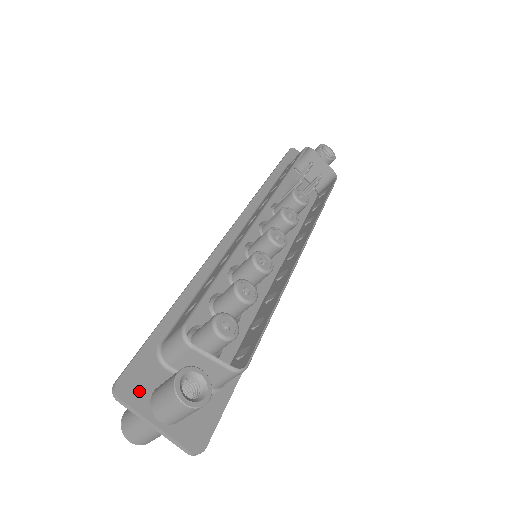
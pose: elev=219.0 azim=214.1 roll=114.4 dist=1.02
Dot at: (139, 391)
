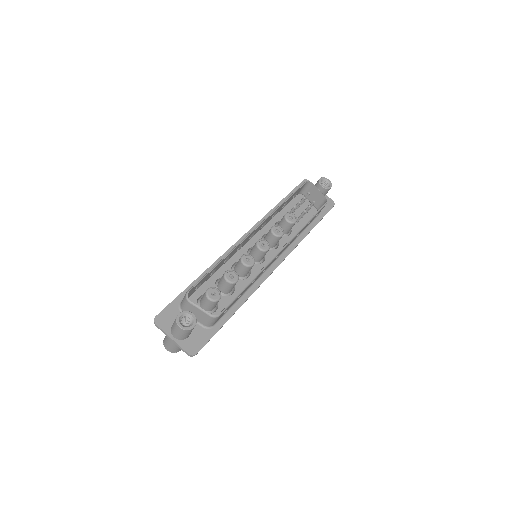
Dot at: (166, 322)
